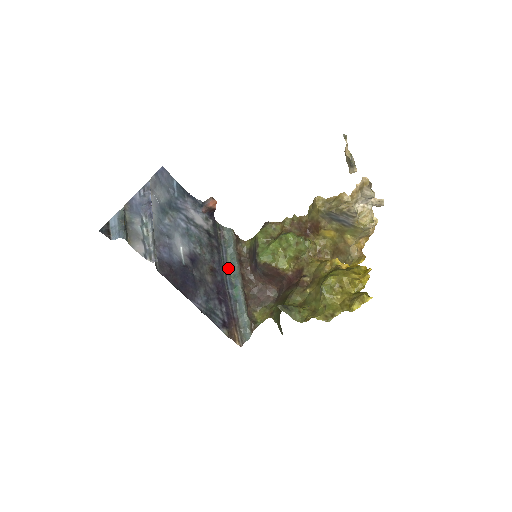
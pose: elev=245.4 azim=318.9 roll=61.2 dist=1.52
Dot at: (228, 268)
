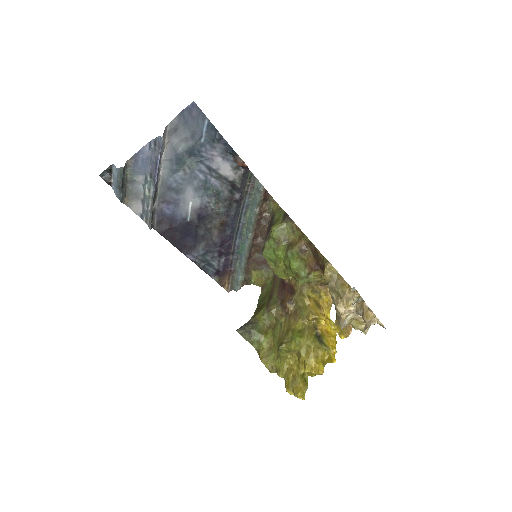
Dot at: (243, 223)
